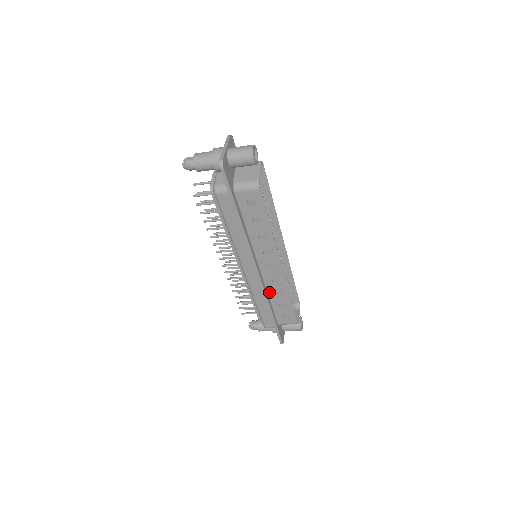
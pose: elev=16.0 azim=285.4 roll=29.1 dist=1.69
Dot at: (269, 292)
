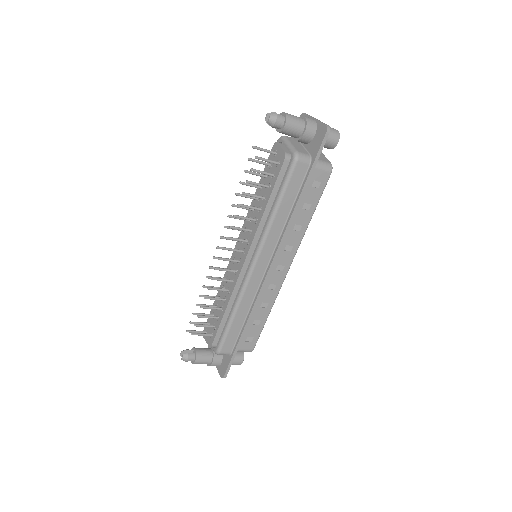
Dot at: occluded
